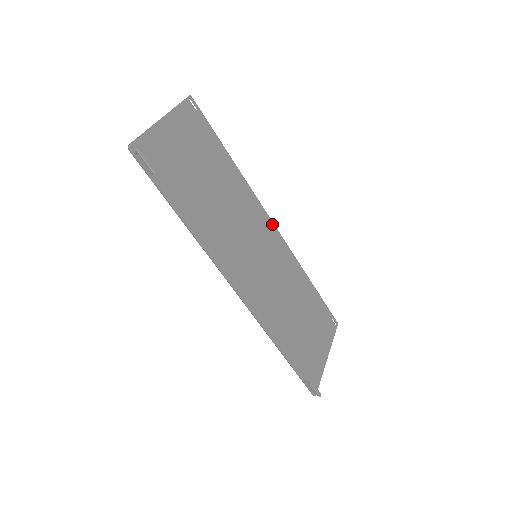
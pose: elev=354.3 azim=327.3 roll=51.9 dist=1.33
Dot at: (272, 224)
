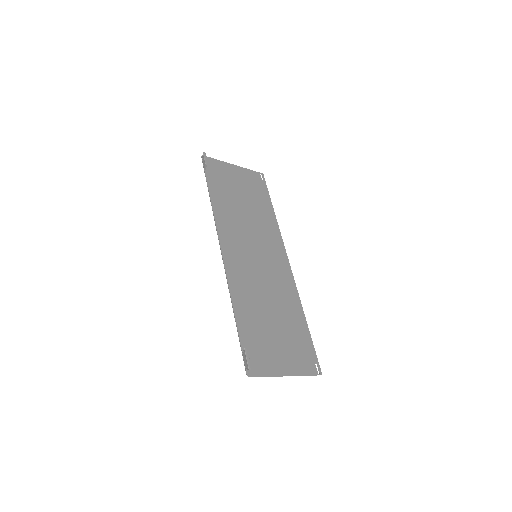
Dot at: (287, 260)
